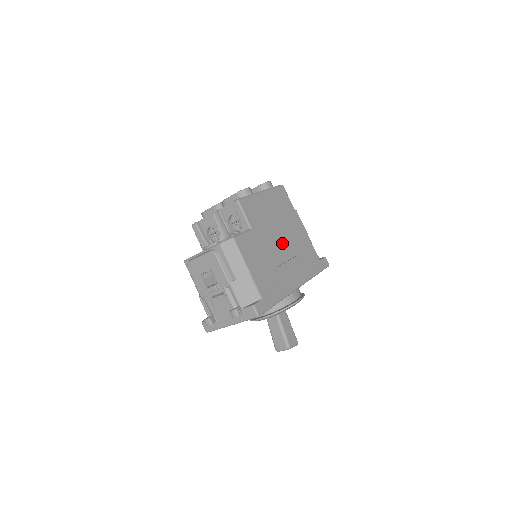
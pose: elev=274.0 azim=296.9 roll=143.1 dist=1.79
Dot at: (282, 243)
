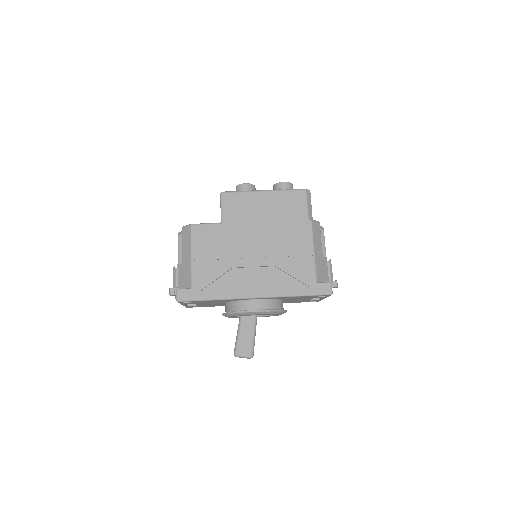
Dot at: (260, 247)
